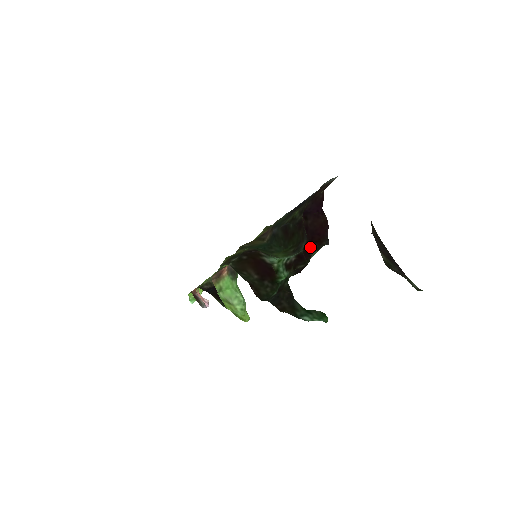
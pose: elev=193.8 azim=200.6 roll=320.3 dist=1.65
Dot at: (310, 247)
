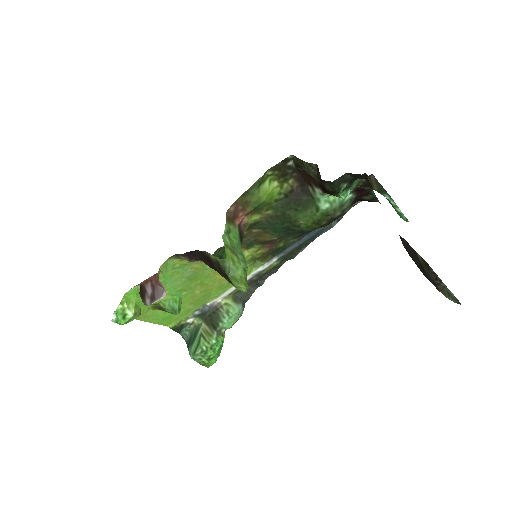
Dot at: (363, 198)
